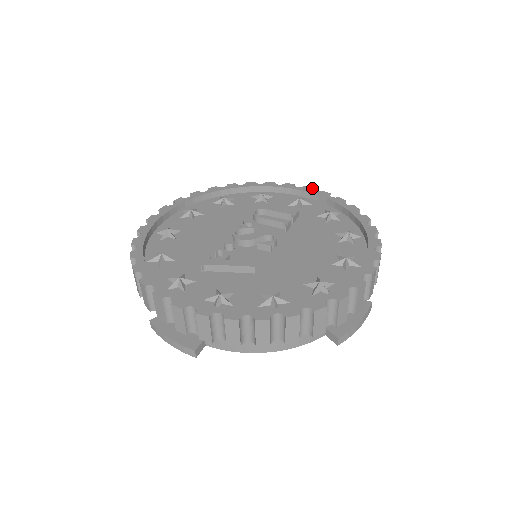
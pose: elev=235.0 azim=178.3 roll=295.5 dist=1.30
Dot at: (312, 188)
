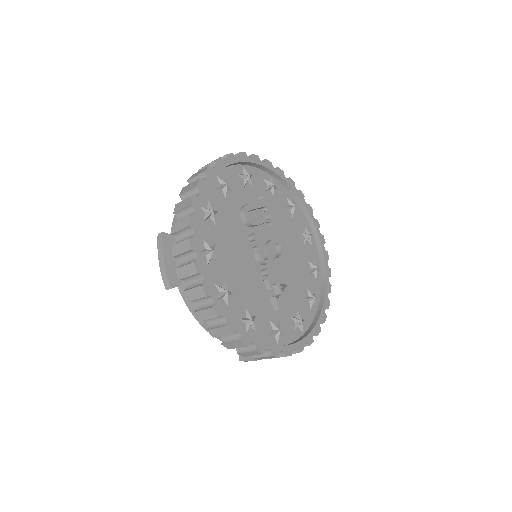
Dot at: (246, 154)
